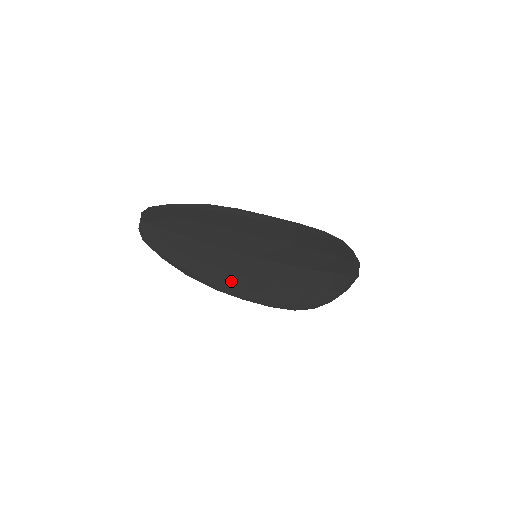
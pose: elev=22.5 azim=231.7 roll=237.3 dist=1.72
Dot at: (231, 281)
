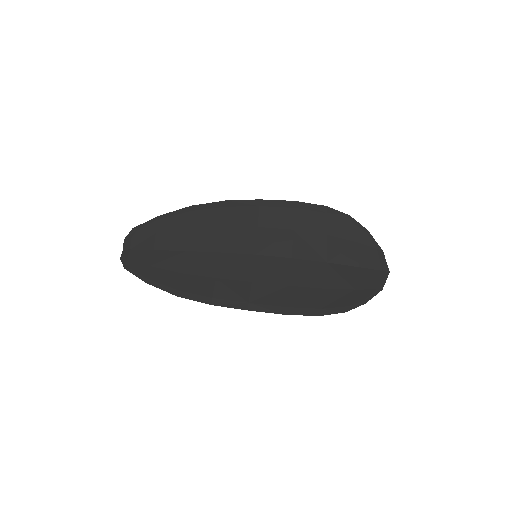
Dot at: (230, 289)
